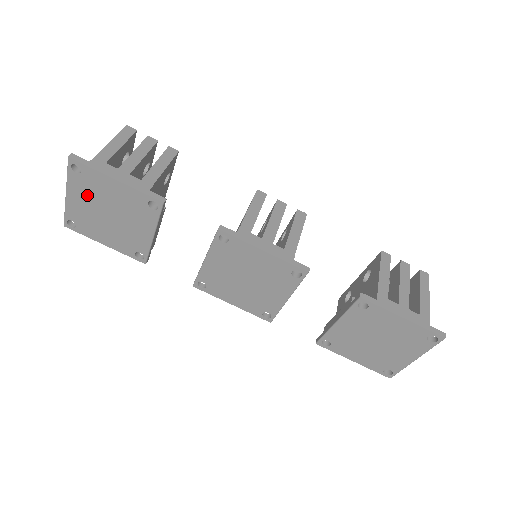
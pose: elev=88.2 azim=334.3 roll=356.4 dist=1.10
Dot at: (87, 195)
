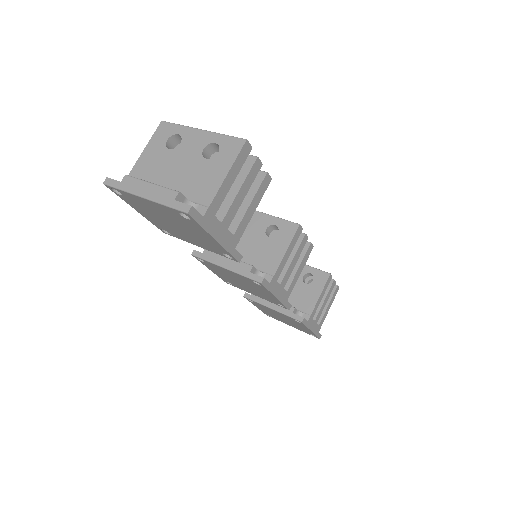
Dot at: (168, 215)
